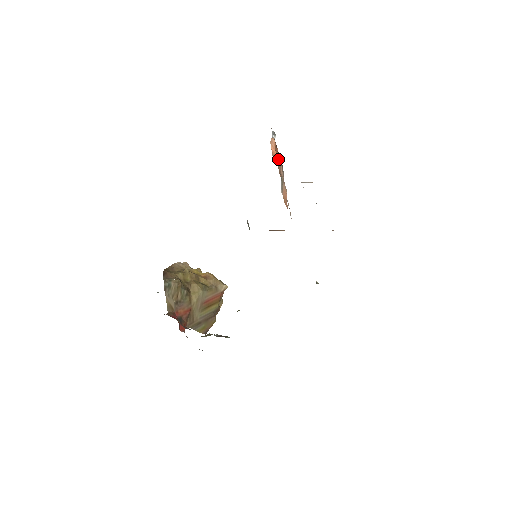
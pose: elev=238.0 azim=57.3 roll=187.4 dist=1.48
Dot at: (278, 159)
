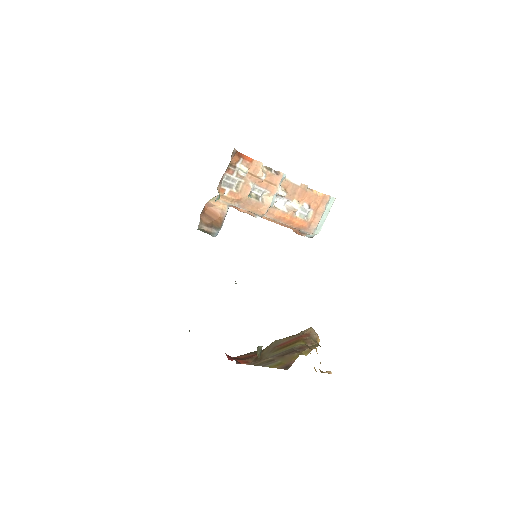
Dot at: occluded
